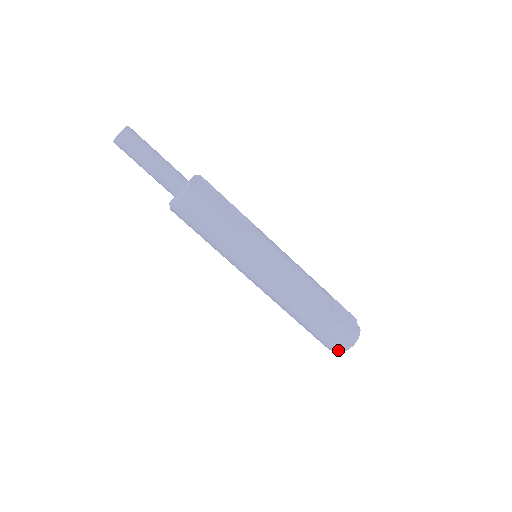
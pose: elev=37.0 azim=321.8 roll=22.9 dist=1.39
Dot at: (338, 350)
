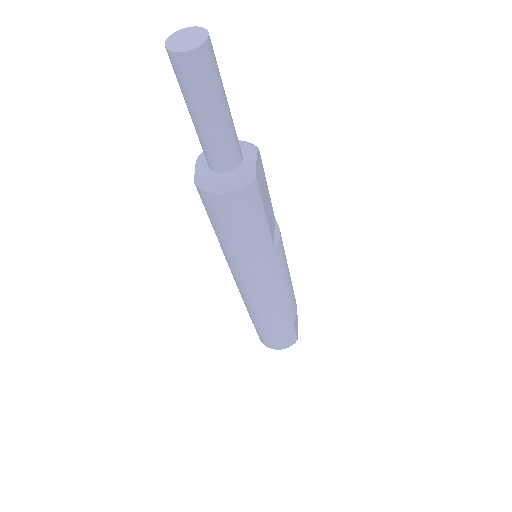
Dot at: occluded
